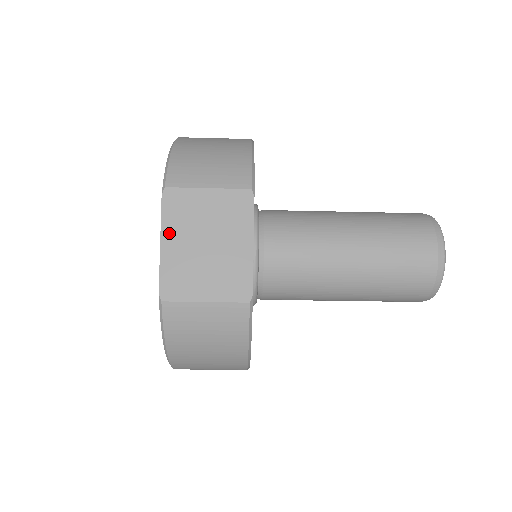
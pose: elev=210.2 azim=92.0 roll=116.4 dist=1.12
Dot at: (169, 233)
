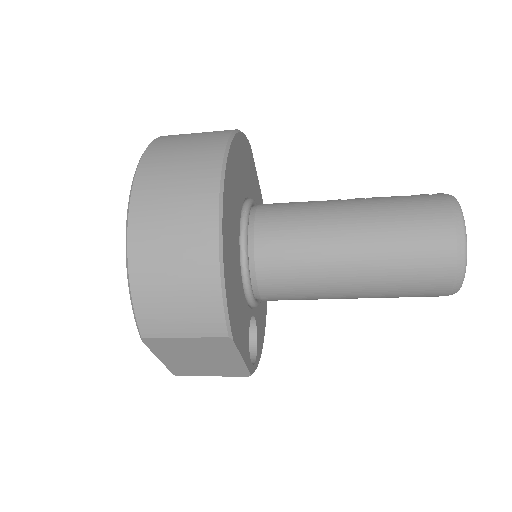
Dot at: (163, 355)
